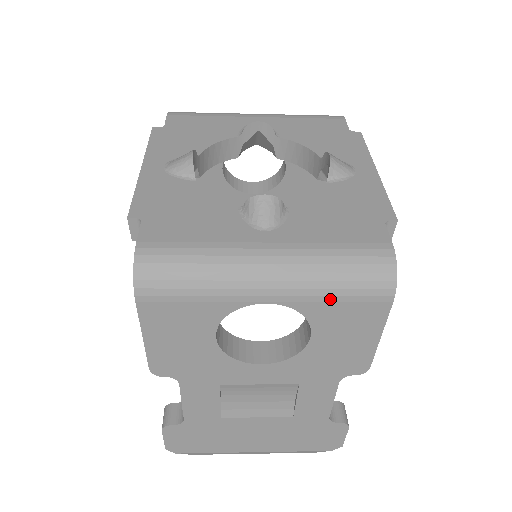
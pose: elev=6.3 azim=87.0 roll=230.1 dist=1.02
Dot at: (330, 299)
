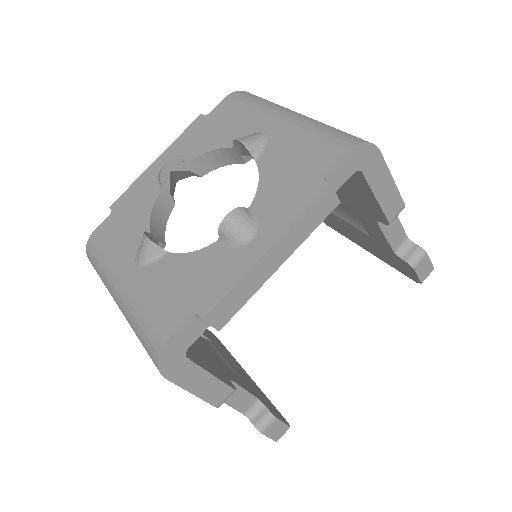
Dot at: occluded
